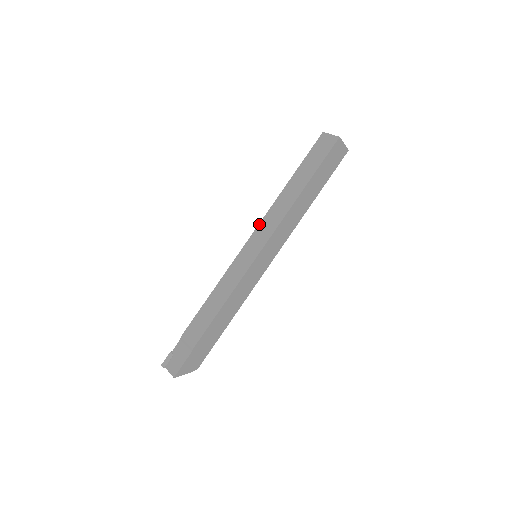
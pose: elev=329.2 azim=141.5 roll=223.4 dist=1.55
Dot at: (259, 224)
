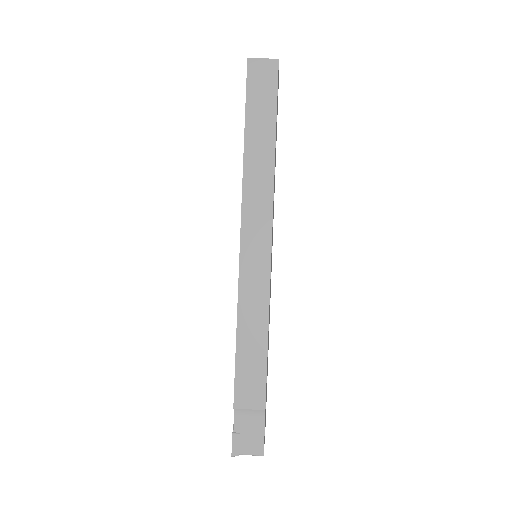
Dot at: (242, 216)
